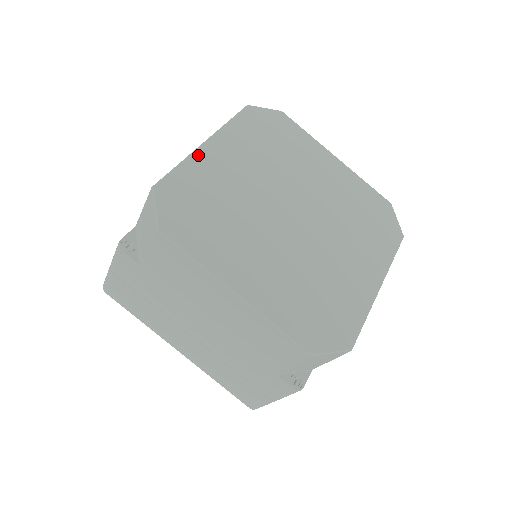
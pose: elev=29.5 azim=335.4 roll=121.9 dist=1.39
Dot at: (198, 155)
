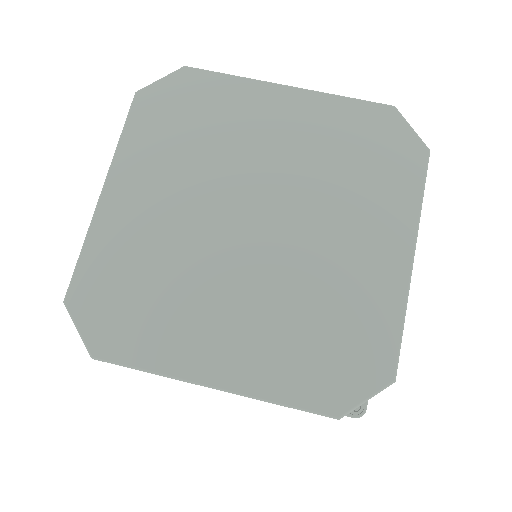
Dot at: (99, 219)
